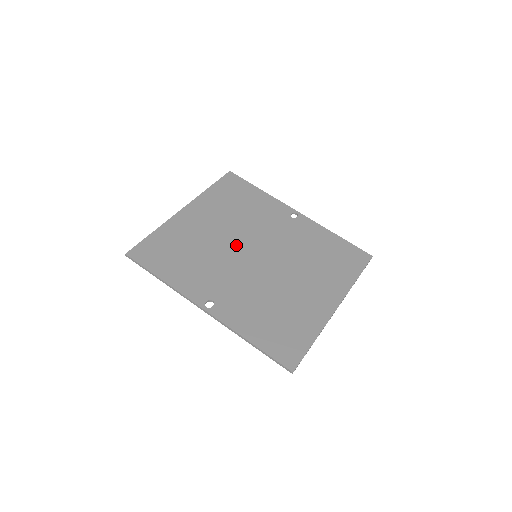
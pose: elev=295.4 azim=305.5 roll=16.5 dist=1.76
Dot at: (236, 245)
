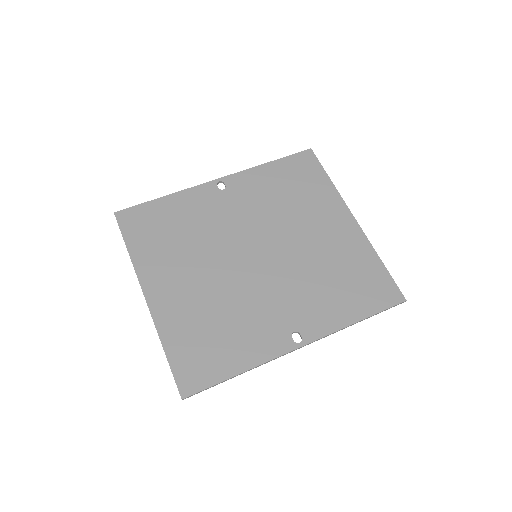
Dot at: (232, 268)
